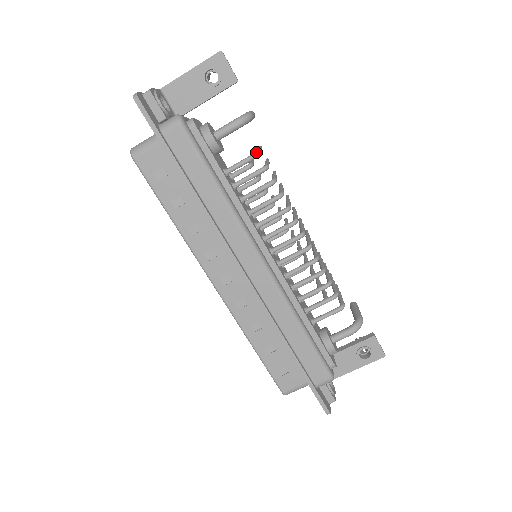
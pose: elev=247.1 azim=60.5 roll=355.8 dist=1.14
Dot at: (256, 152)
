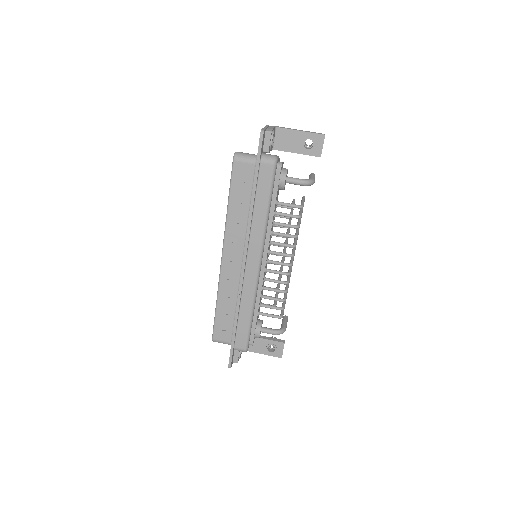
Dot at: (301, 205)
